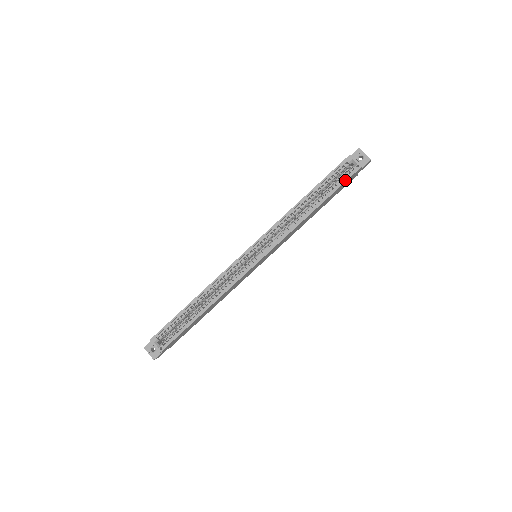
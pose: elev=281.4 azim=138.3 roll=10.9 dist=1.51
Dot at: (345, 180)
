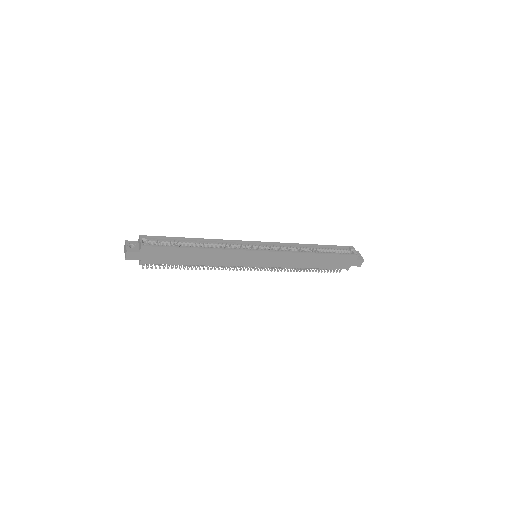
Dot at: (345, 254)
